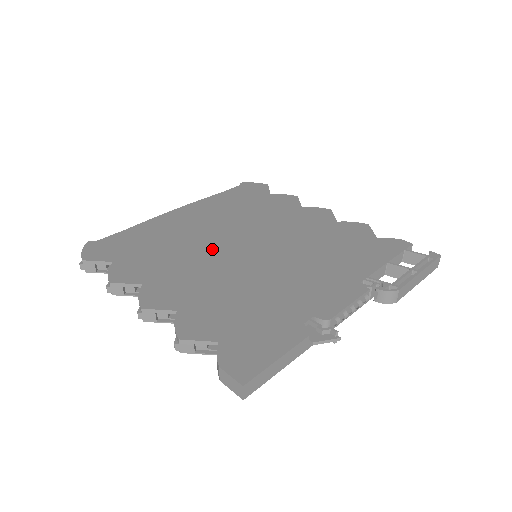
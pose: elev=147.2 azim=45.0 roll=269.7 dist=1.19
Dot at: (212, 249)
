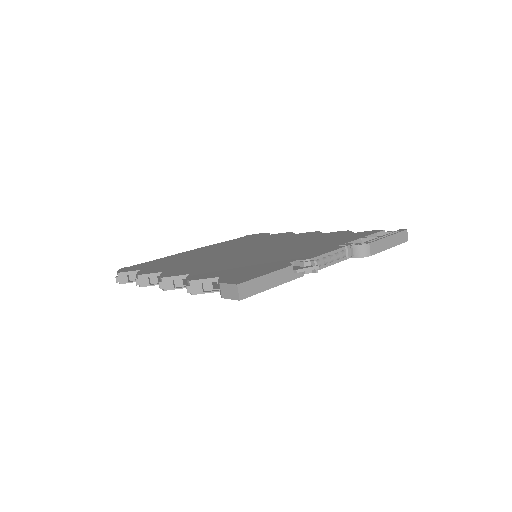
Dot at: (220, 255)
